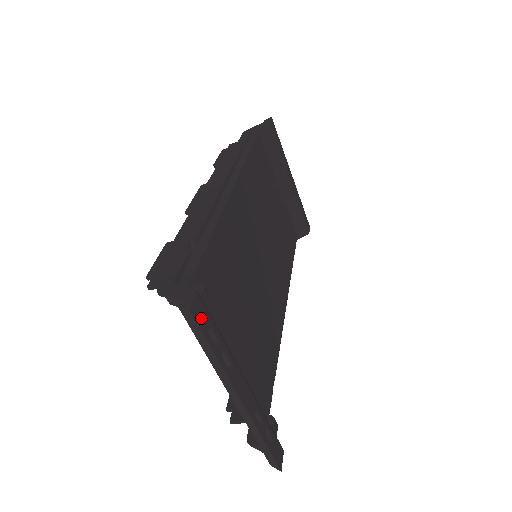
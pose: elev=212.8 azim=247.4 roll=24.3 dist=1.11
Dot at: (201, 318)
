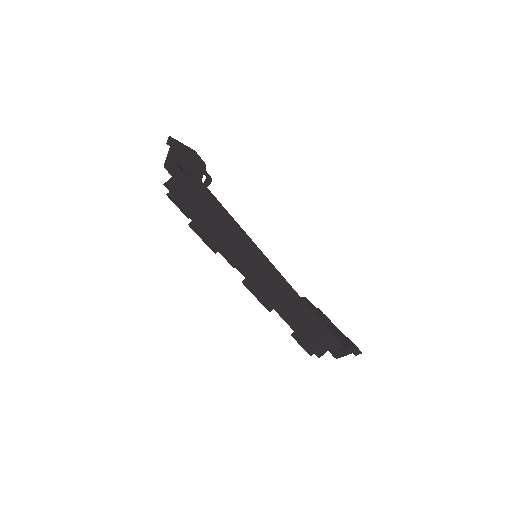
Dot at: occluded
